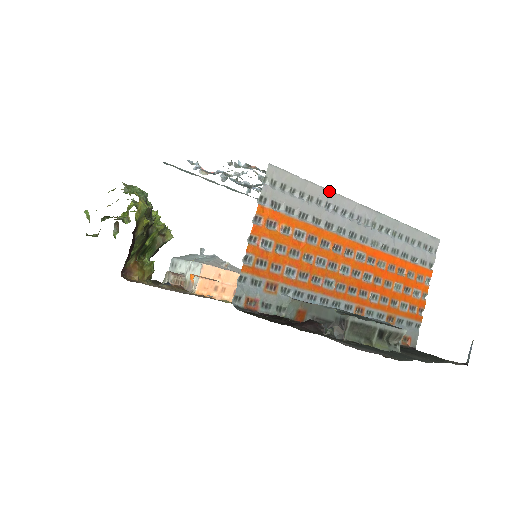
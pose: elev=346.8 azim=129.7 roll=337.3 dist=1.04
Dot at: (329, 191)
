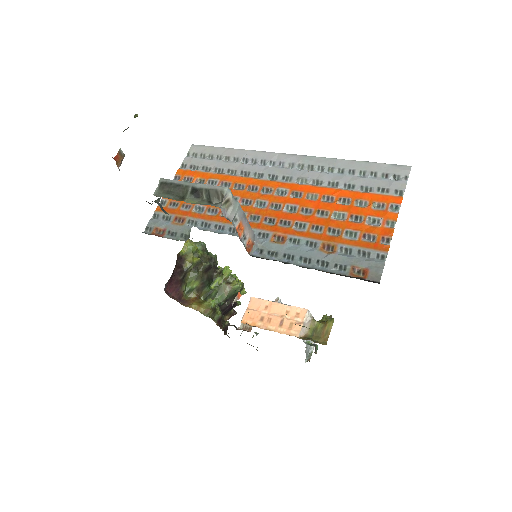
Dot at: (247, 150)
